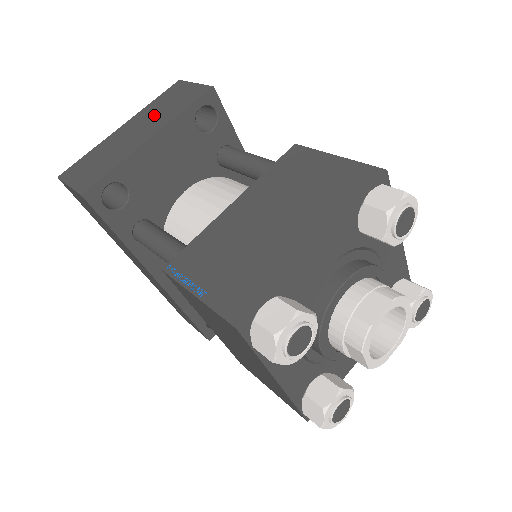
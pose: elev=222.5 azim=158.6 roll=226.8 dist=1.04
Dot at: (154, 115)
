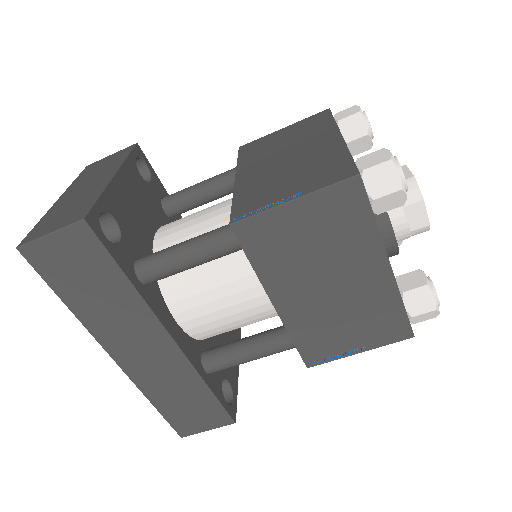
Dot at: (93, 176)
